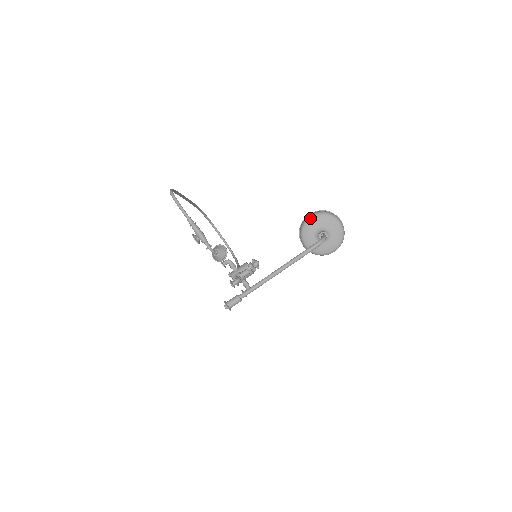
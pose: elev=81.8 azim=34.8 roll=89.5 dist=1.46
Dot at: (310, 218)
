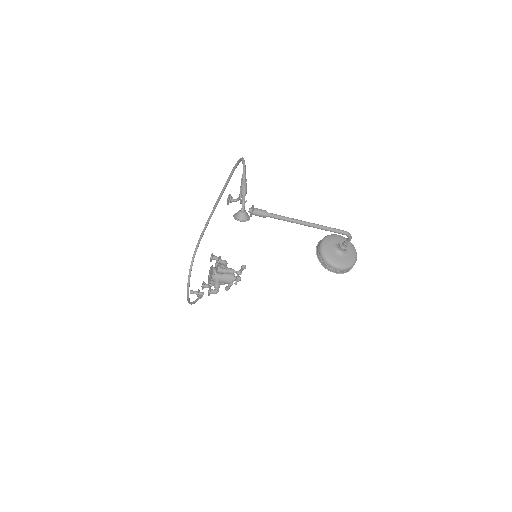
Dot at: occluded
